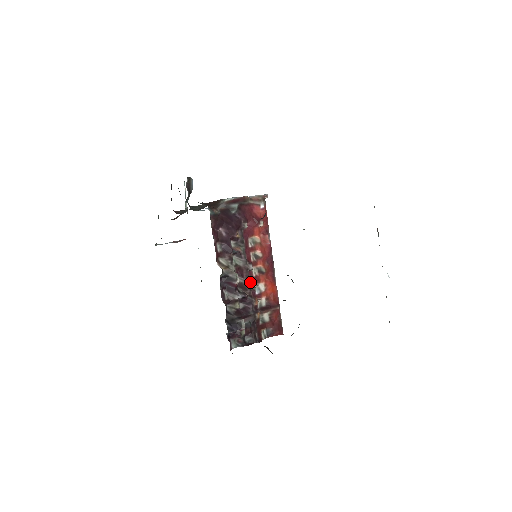
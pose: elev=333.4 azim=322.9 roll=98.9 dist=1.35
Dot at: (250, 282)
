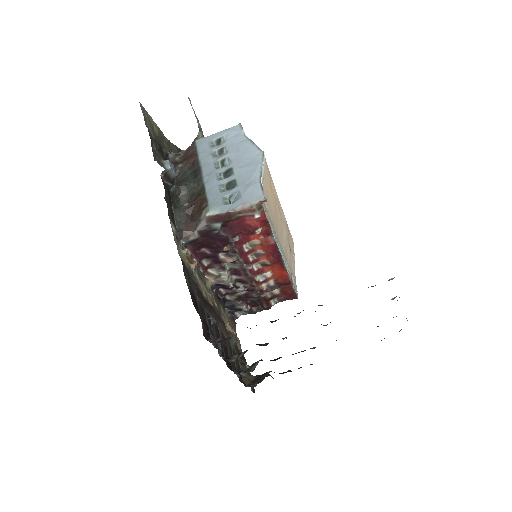
Dot at: (250, 277)
